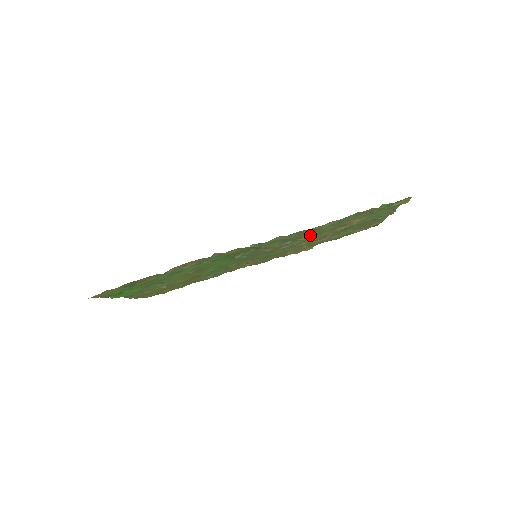
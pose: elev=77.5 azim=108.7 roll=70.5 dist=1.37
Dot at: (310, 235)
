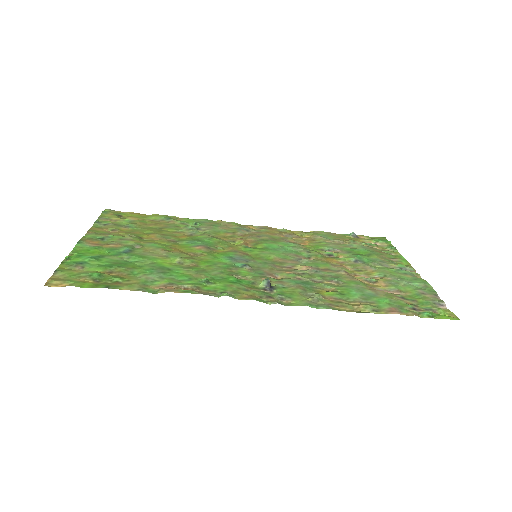
Dot at: (329, 279)
